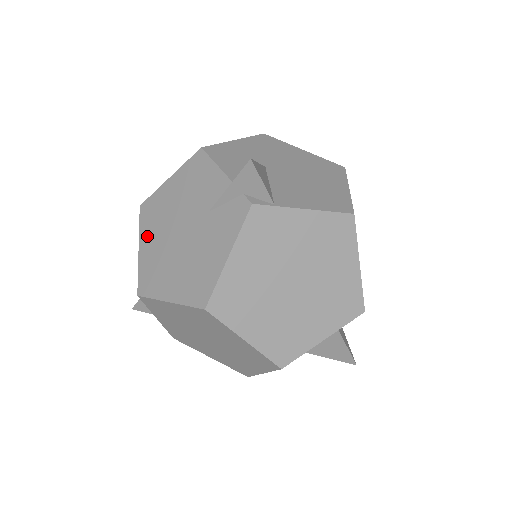
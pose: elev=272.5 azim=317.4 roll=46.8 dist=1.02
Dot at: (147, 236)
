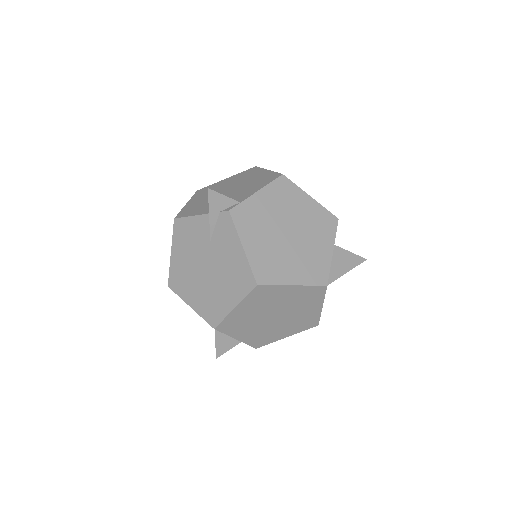
Dot at: (188, 294)
